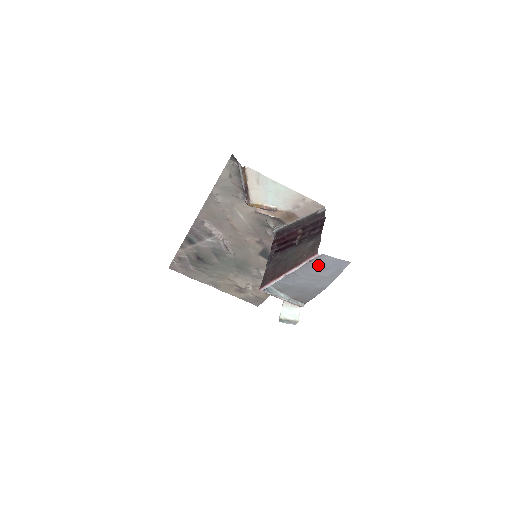
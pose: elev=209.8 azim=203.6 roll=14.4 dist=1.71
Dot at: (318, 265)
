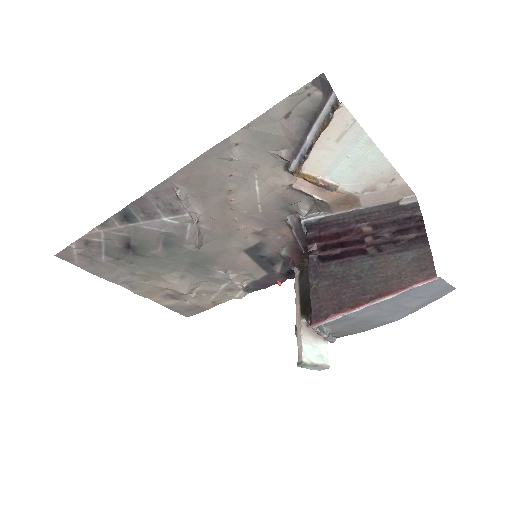
Dot at: (418, 292)
